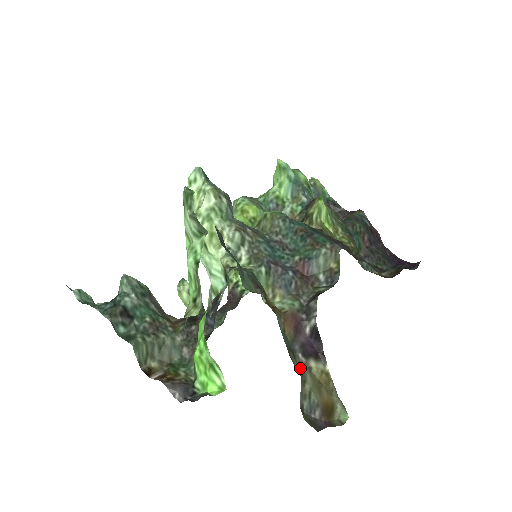
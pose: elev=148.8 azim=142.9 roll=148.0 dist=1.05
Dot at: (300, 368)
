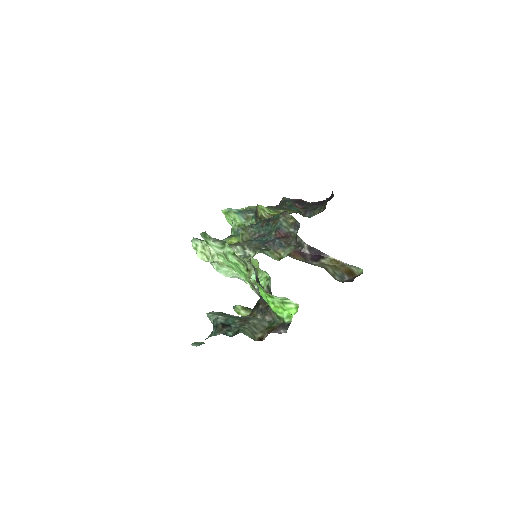
Dot at: (319, 266)
